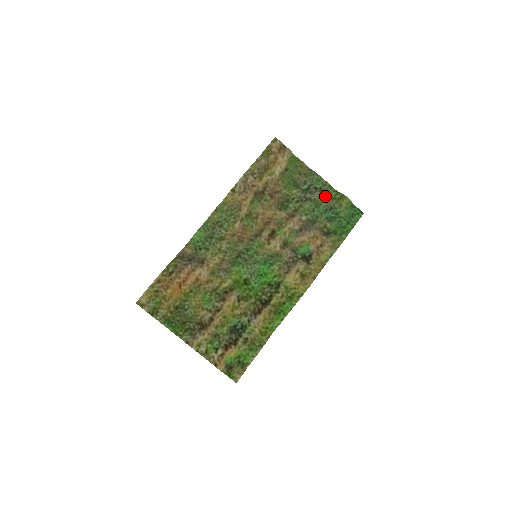
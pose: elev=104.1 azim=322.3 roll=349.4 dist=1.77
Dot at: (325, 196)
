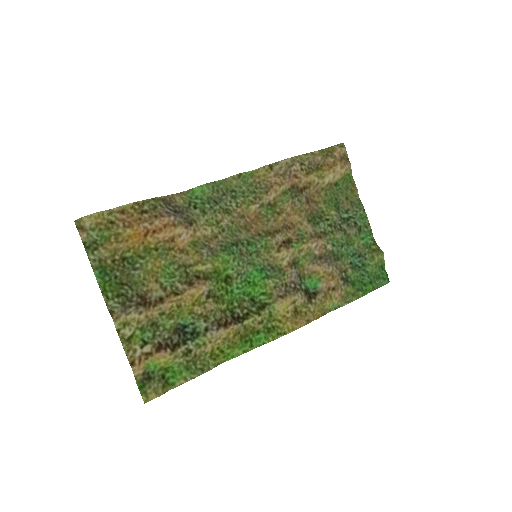
Dot at: (360, 238)
